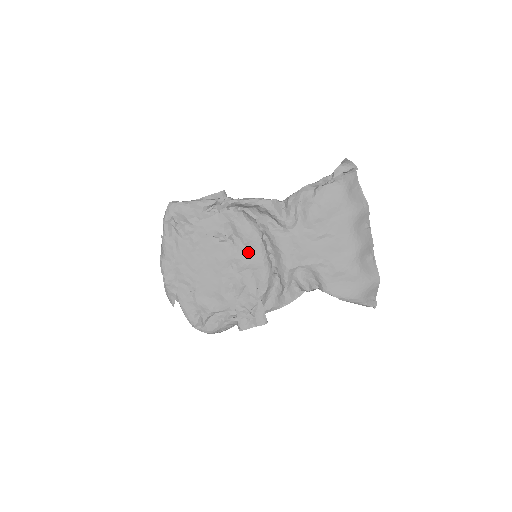
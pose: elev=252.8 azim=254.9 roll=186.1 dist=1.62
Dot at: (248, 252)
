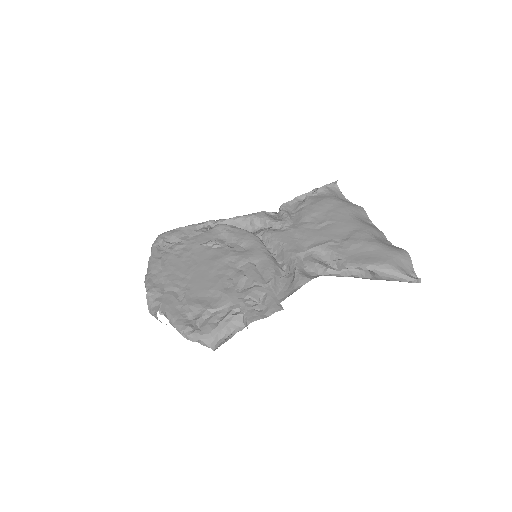
Dot at: (246, 250)
